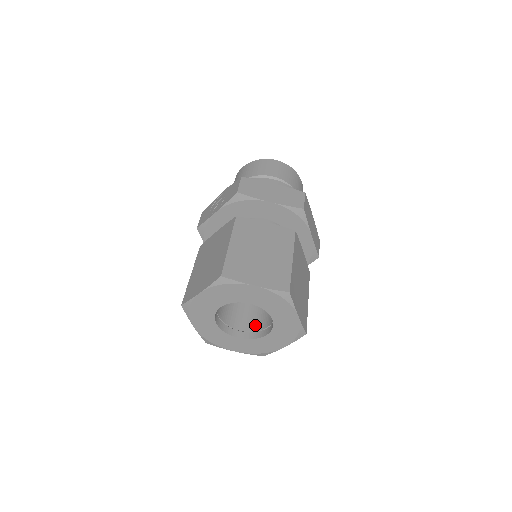
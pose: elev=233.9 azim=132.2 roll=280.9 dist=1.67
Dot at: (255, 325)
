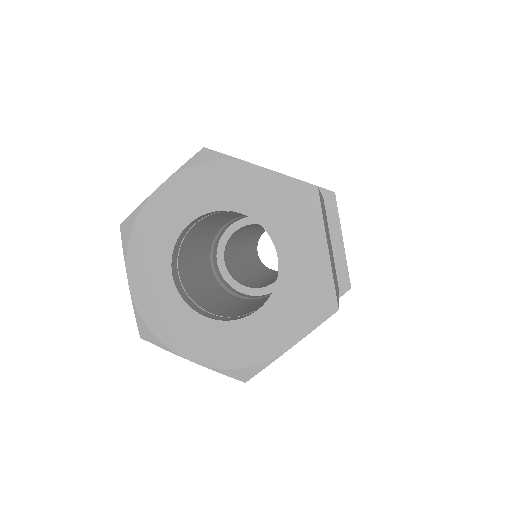
Dot at: occluded
